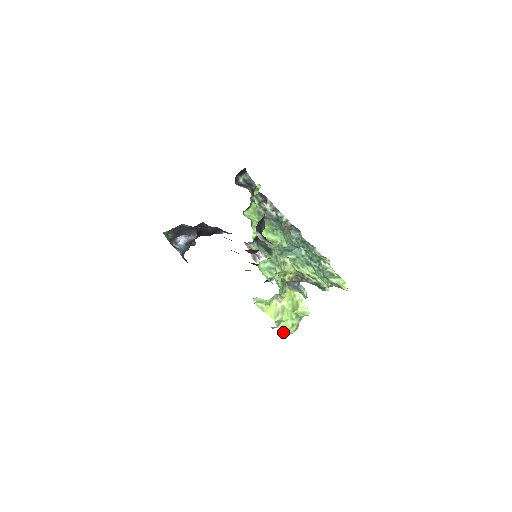
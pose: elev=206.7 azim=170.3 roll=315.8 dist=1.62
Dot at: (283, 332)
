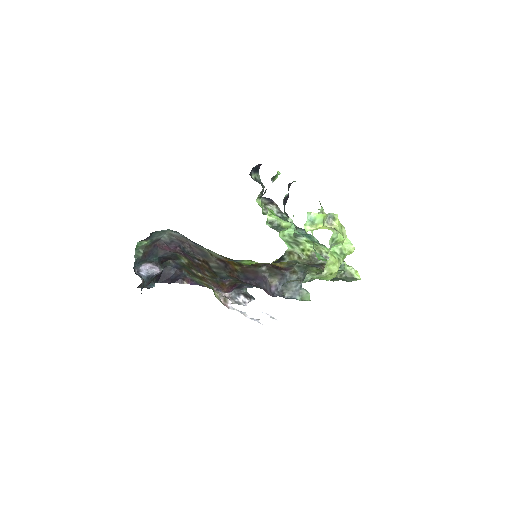
Dot at: (326, 270)
